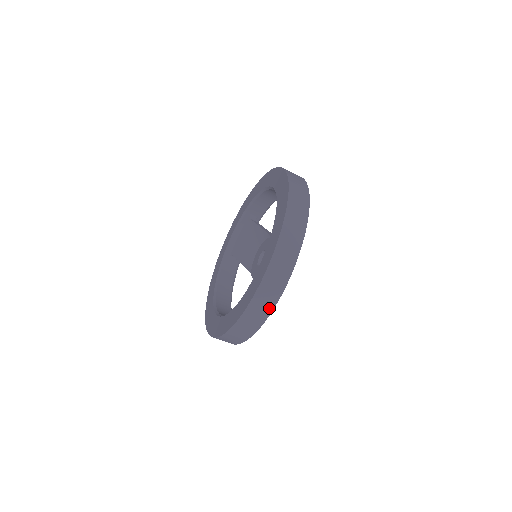
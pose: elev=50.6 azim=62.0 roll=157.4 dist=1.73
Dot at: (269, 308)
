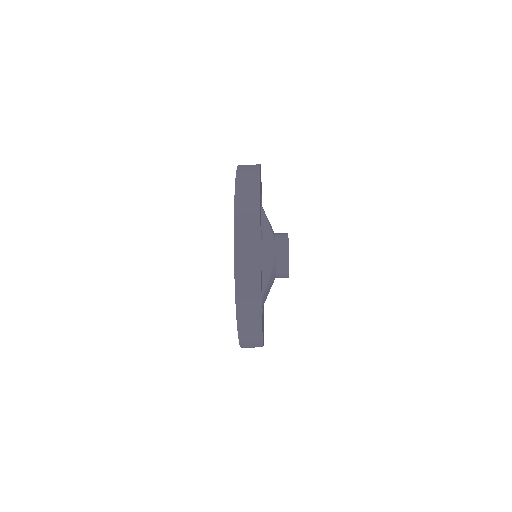
Dot at: occluded
